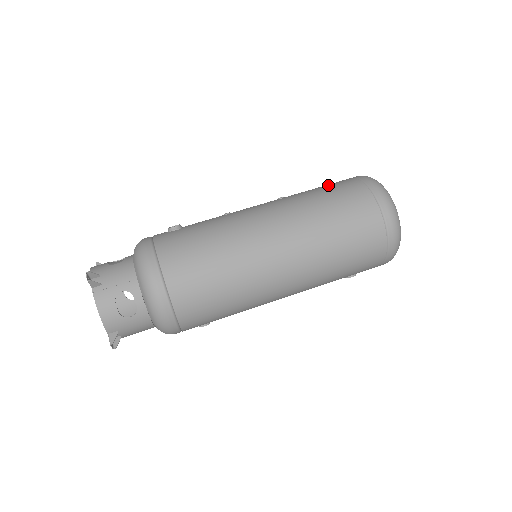
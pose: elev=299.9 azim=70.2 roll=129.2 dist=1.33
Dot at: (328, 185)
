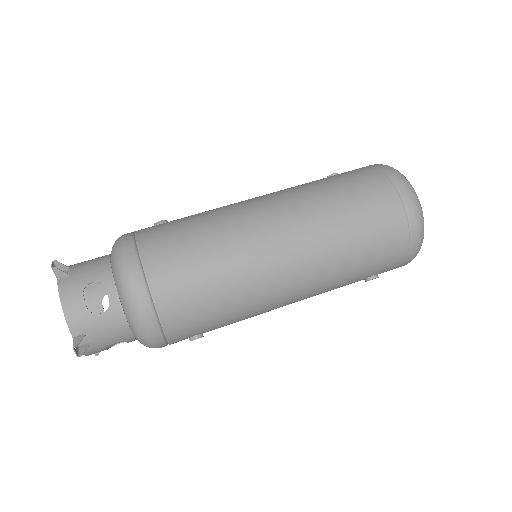
Dot at: occluded
